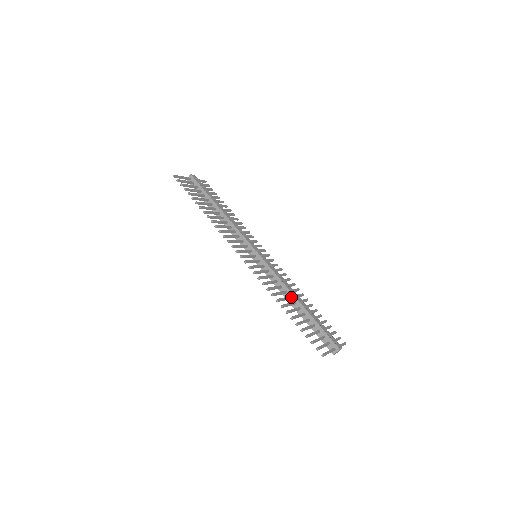
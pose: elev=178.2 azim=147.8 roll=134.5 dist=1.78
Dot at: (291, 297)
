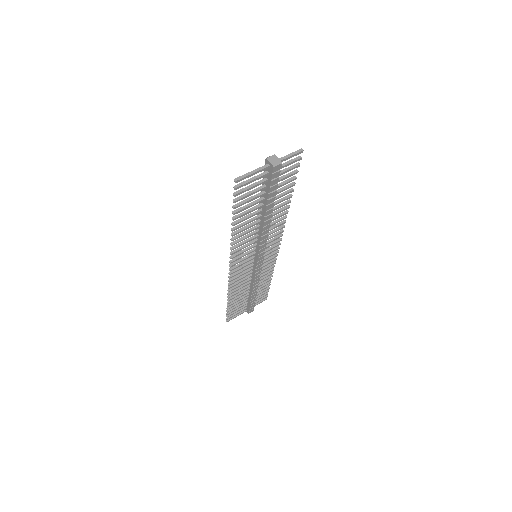
Dot at: (250, 286)
